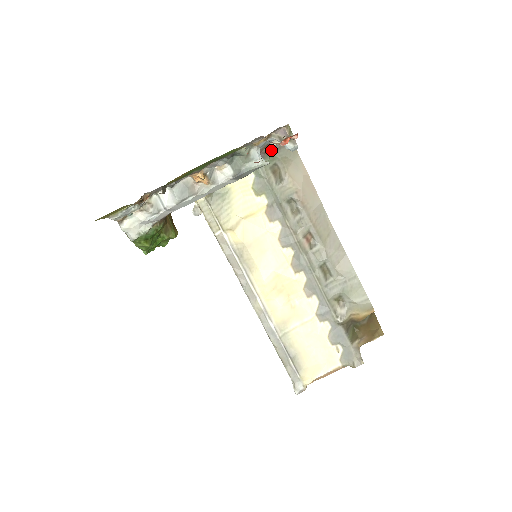
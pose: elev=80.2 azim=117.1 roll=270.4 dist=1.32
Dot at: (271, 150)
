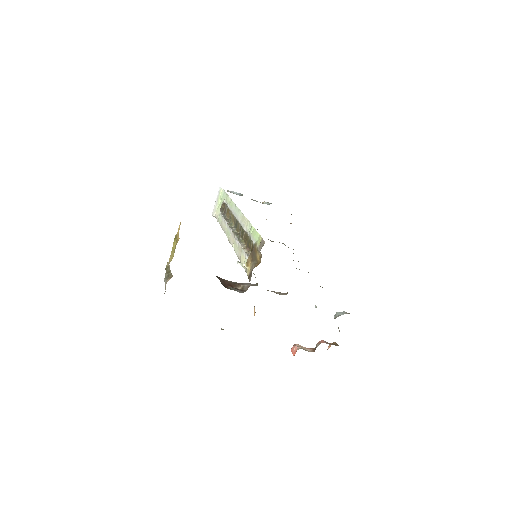
Dot at: occluded
